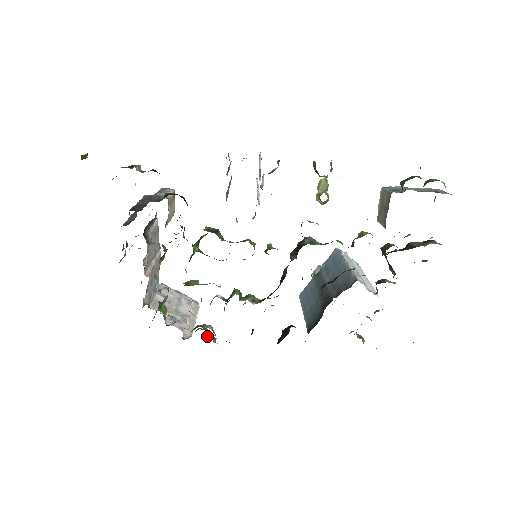
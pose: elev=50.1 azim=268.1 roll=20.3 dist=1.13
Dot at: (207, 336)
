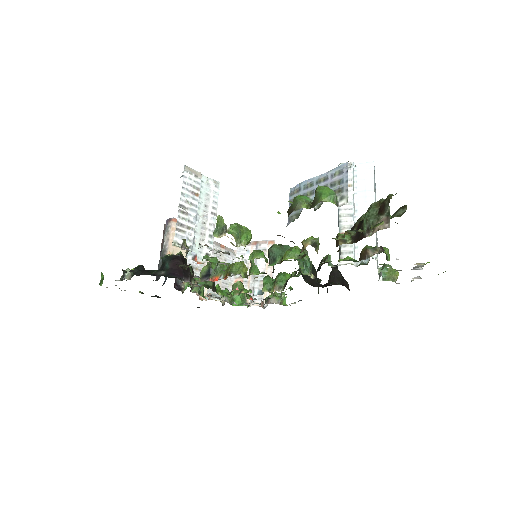
Dot at: (280, 296)
